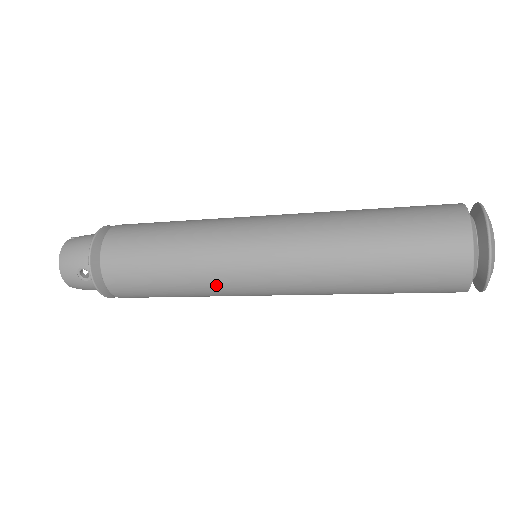
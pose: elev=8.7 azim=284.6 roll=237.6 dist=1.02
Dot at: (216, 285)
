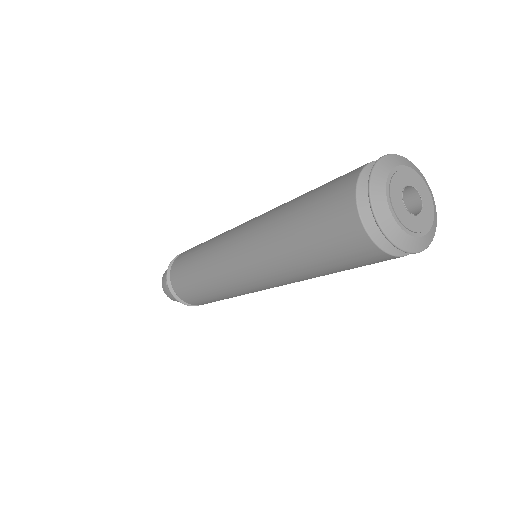
Dot at: (216, 276)
